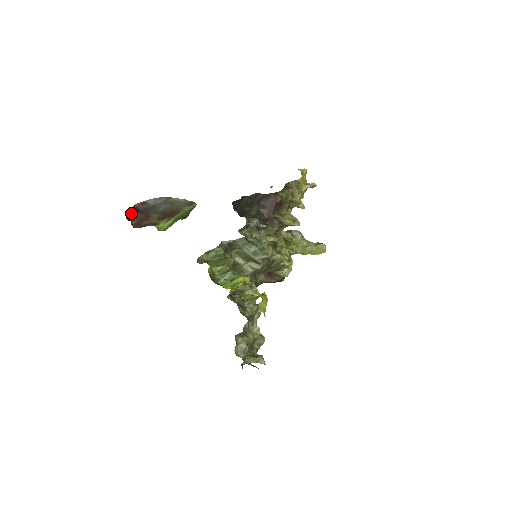
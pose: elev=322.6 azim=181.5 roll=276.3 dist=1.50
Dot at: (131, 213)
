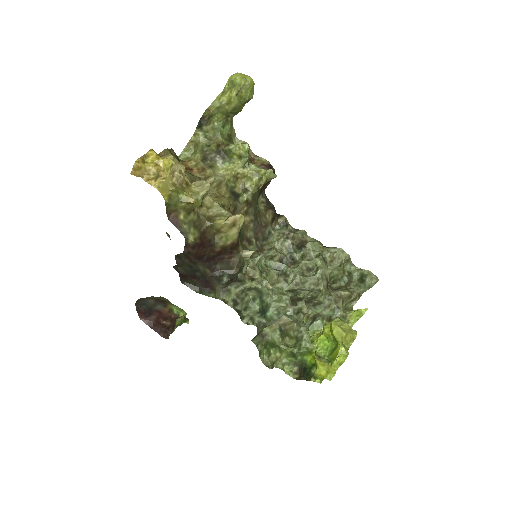
Dot at: (152, 326)
